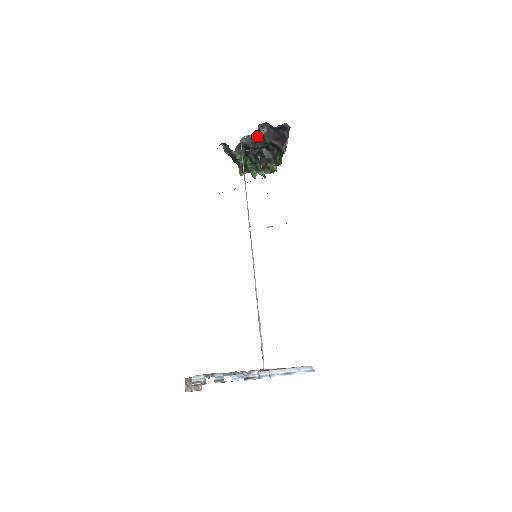
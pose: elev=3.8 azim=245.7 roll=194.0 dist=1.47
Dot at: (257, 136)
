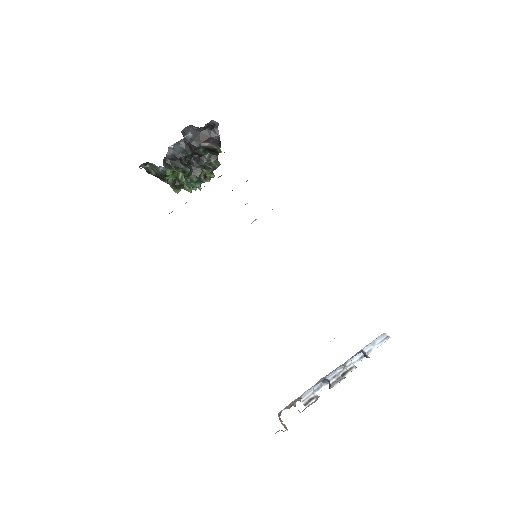
Dot at: (185, 142)
